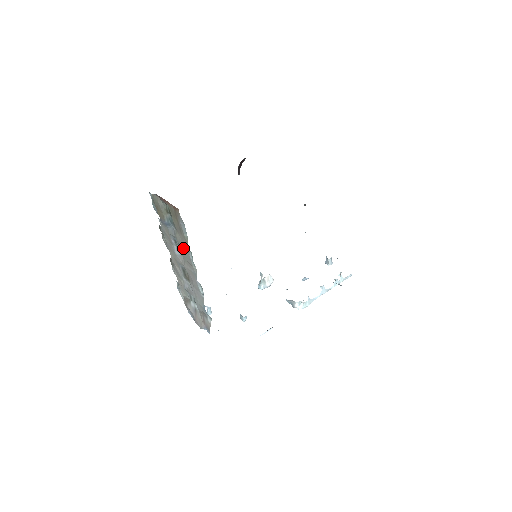
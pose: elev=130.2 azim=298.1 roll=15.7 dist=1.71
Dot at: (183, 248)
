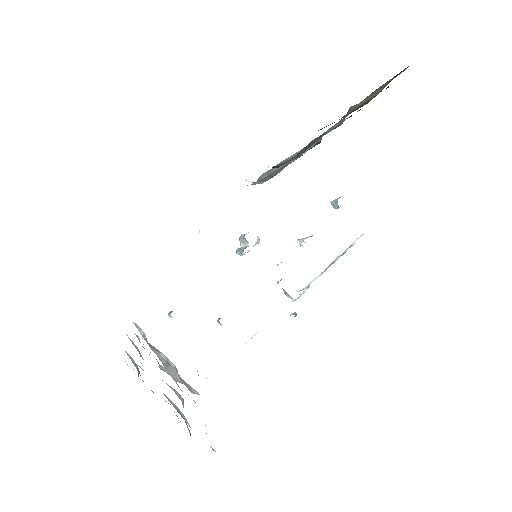
Dot at: occluded
